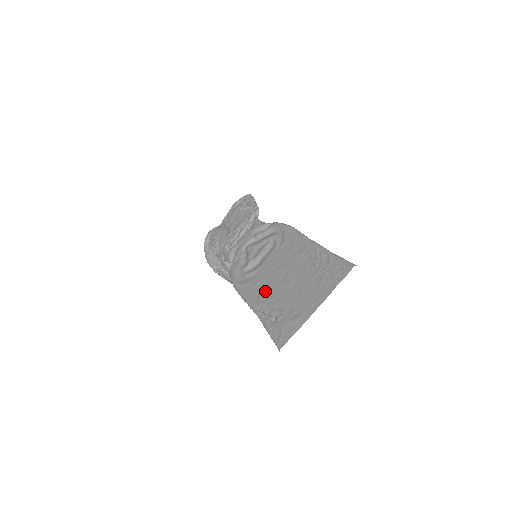
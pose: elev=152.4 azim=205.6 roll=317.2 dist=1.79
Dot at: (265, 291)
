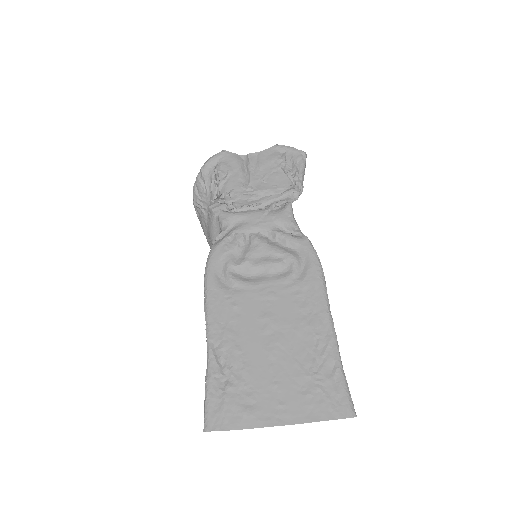
Dot at: (237, 329)
